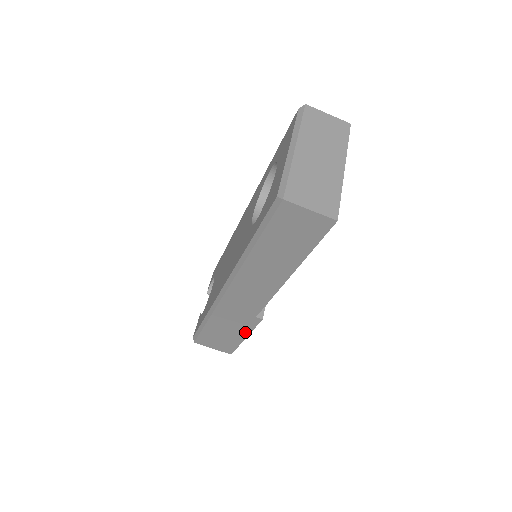
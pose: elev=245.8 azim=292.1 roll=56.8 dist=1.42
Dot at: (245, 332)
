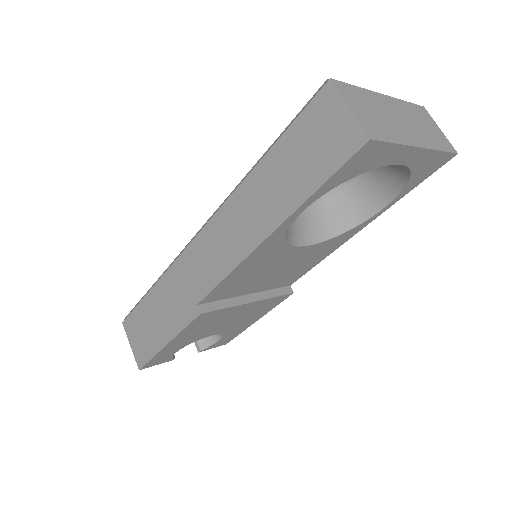
Dot at: (173, 331)
